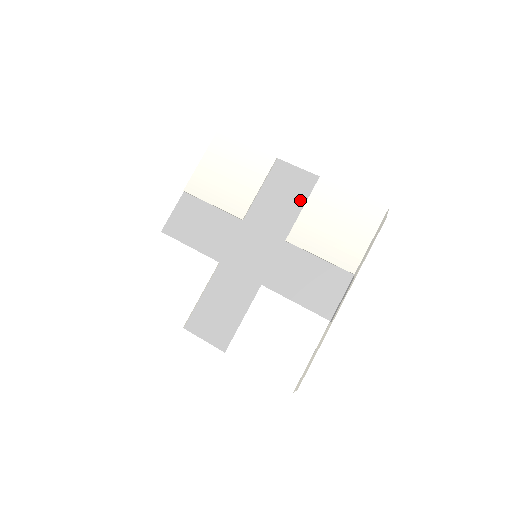
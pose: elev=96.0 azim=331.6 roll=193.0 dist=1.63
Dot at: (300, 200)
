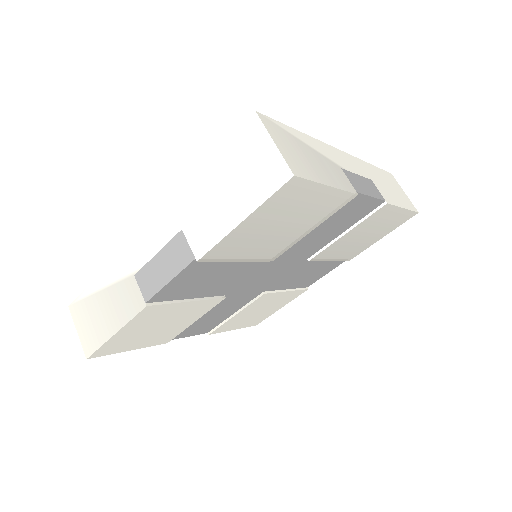
Dot at: (347, 226)
